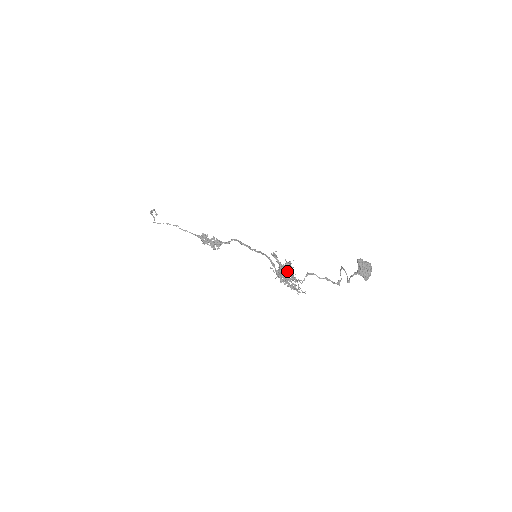
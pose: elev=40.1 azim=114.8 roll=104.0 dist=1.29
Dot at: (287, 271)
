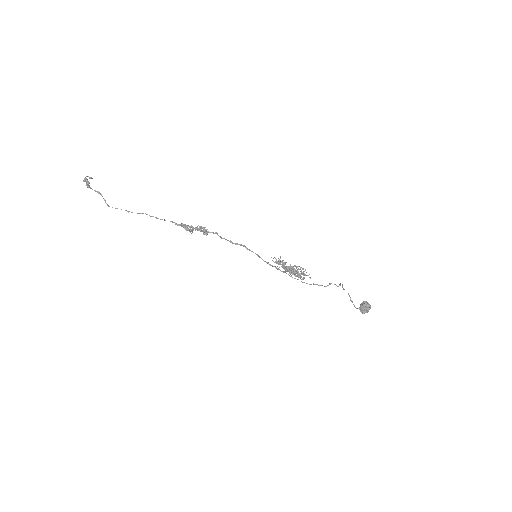
Dot at: occluded
